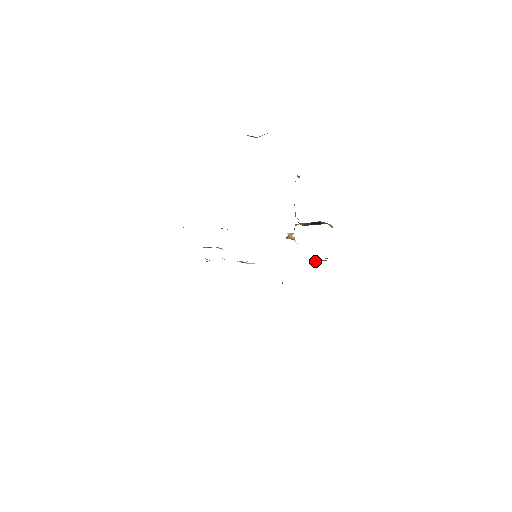
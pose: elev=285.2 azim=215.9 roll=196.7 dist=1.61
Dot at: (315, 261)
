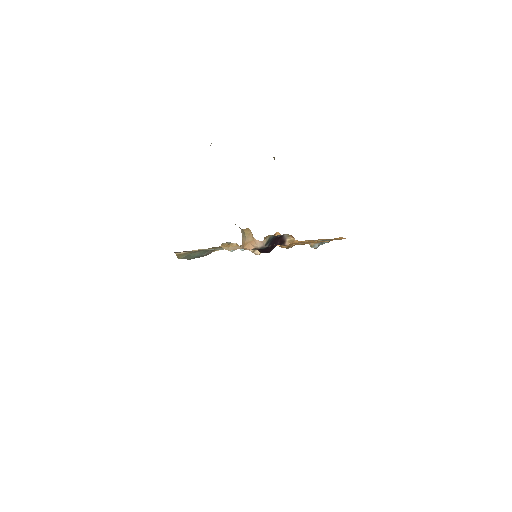
Dot at: (321, 240)
